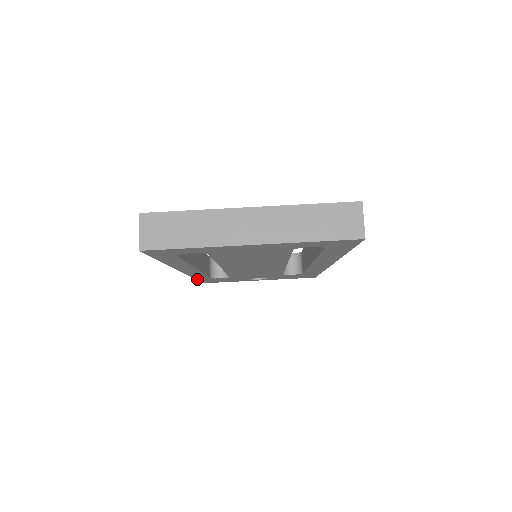
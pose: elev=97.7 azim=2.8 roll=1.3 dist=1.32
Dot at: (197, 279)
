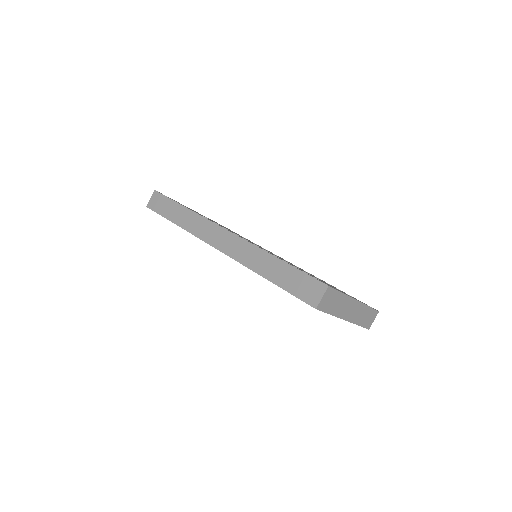
Dot at: (173, 222)
